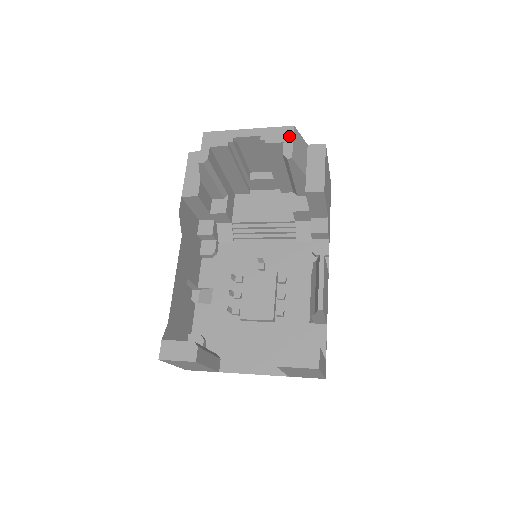
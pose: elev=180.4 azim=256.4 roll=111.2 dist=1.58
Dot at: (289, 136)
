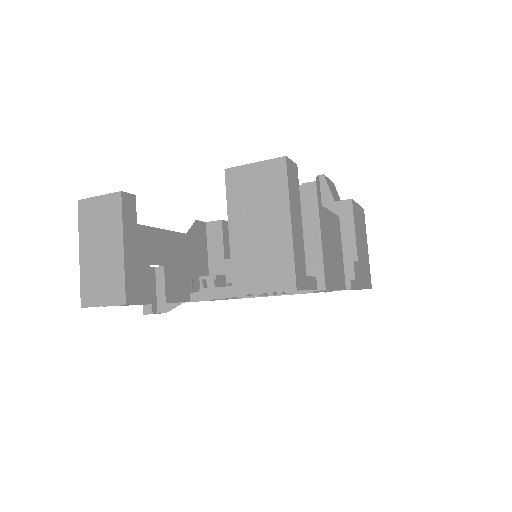
Dot at: occluded
